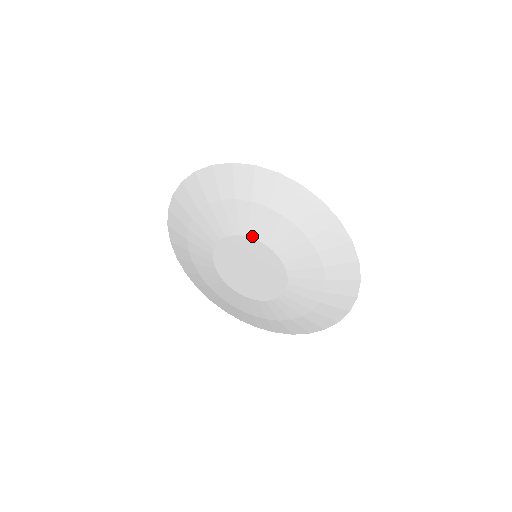
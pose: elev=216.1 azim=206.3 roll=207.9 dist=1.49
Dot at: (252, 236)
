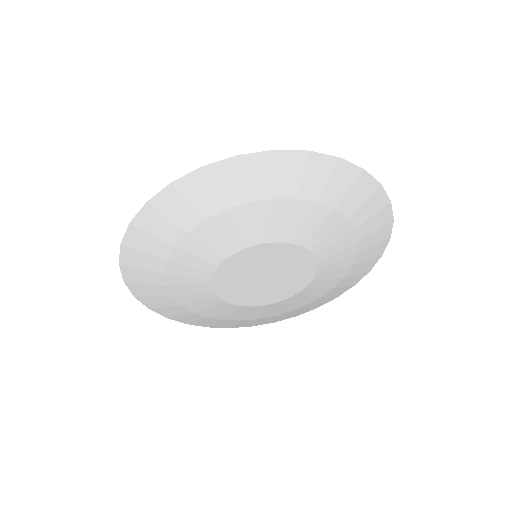
Dot at: (262, 241)
